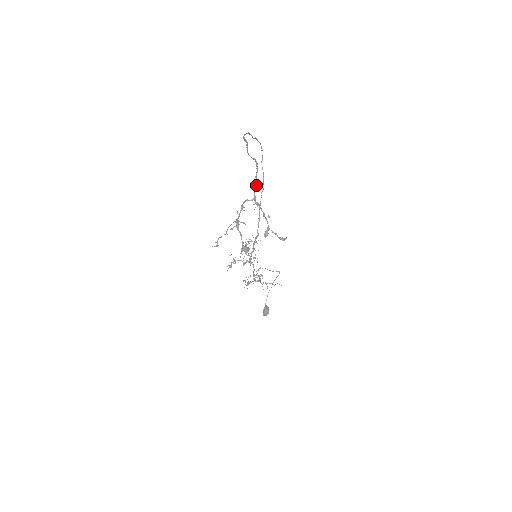
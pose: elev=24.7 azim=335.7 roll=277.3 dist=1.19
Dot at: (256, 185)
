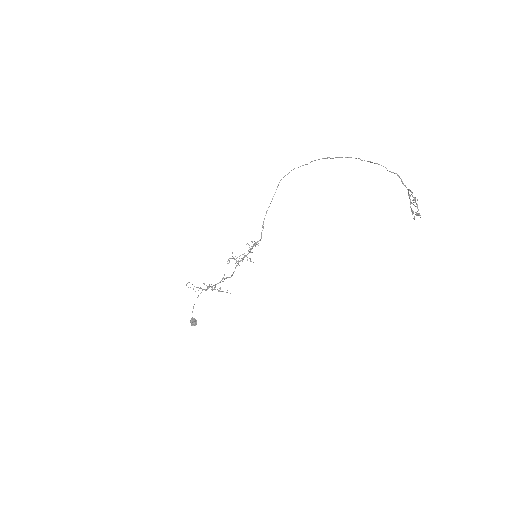
Dot at: occluded
